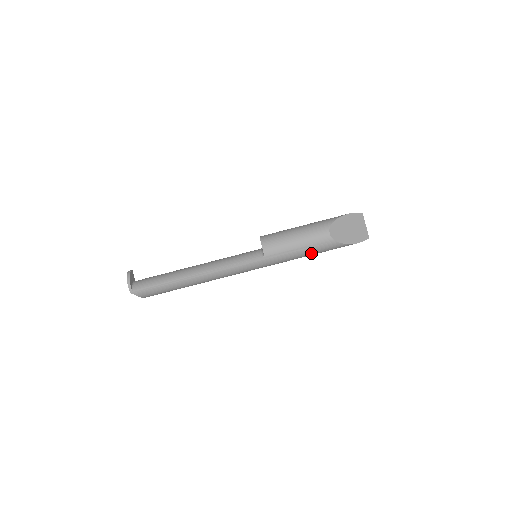
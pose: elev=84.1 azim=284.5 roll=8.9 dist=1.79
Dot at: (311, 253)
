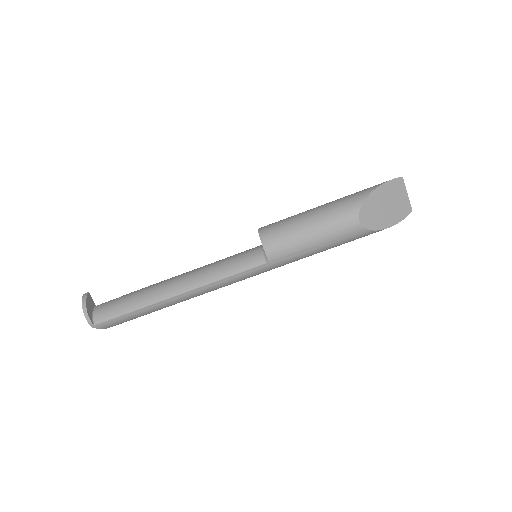
Dot at: (333, 247)
